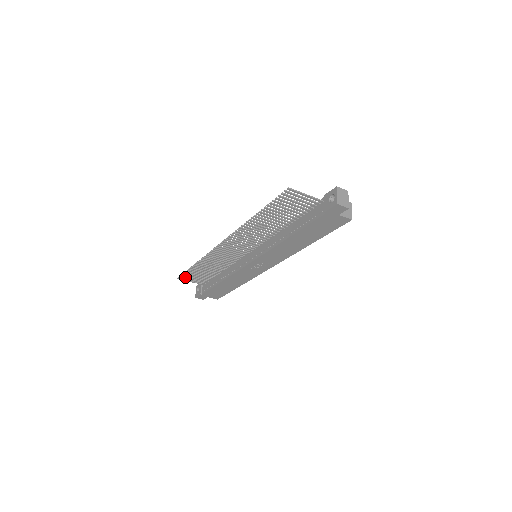
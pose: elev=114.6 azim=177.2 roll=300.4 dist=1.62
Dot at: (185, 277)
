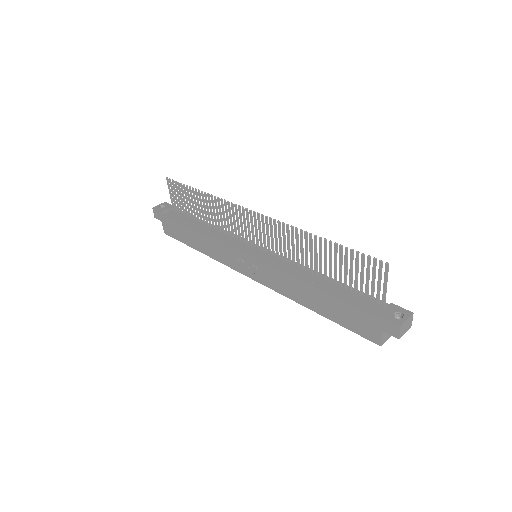
Dot at: (174, 186)
